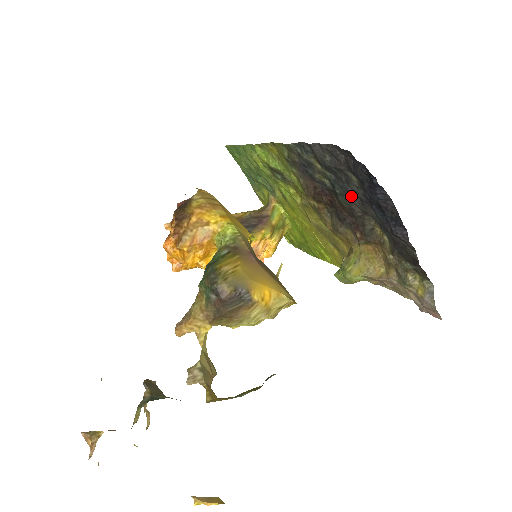
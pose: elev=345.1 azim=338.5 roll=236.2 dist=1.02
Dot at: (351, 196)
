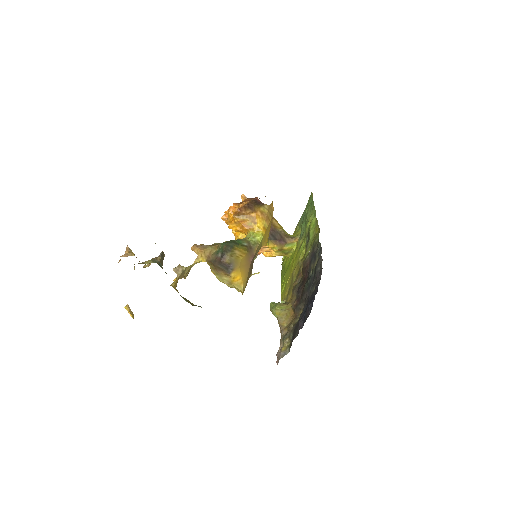
Dot at: (309, 290)
